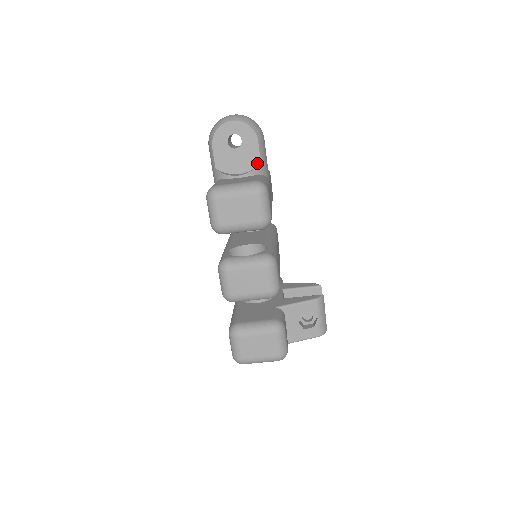
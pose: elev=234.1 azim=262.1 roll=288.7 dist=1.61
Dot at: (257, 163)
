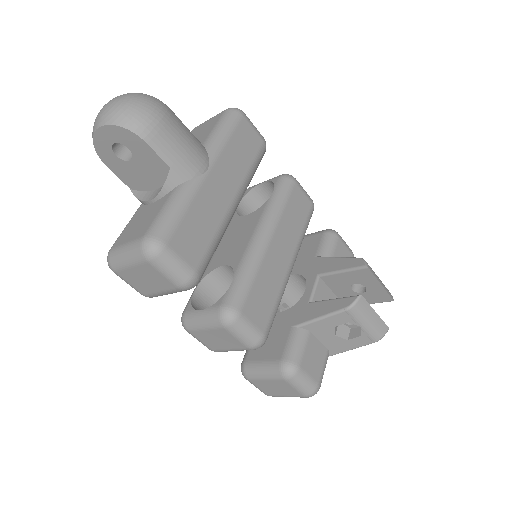
Dot at: (167, 170)
